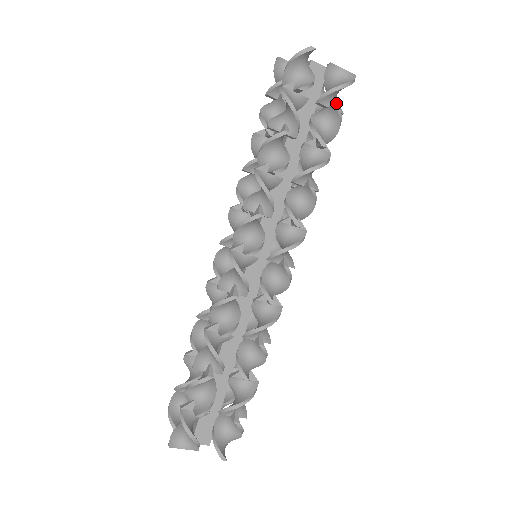
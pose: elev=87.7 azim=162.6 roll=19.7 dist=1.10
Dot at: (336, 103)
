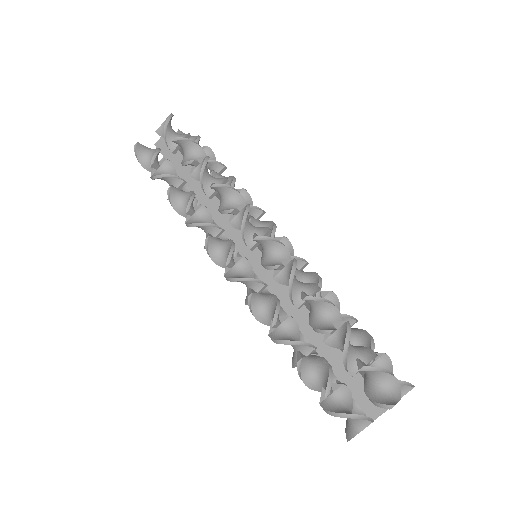
Dot at: (204, 147)
